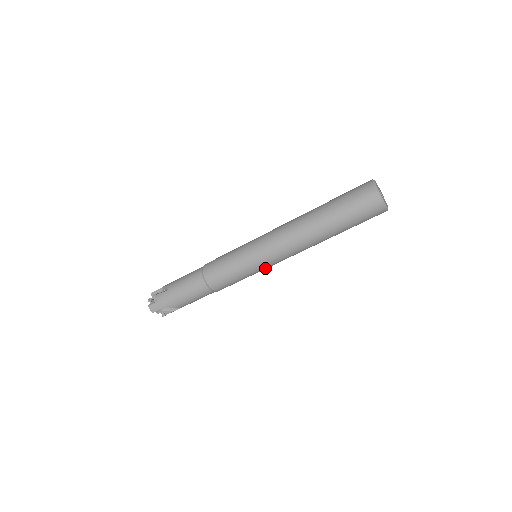
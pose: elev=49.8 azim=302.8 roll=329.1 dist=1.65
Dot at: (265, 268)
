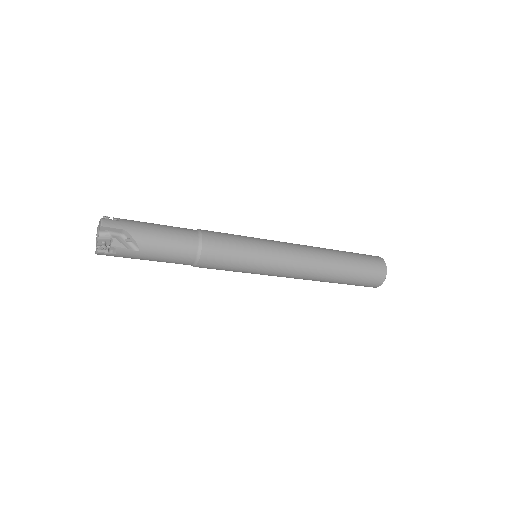
Dot at: occluded
